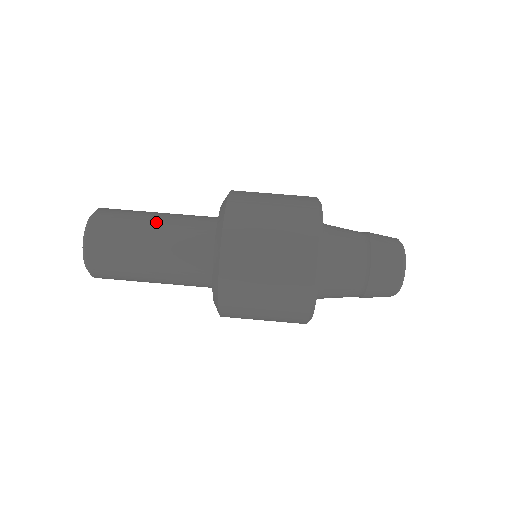
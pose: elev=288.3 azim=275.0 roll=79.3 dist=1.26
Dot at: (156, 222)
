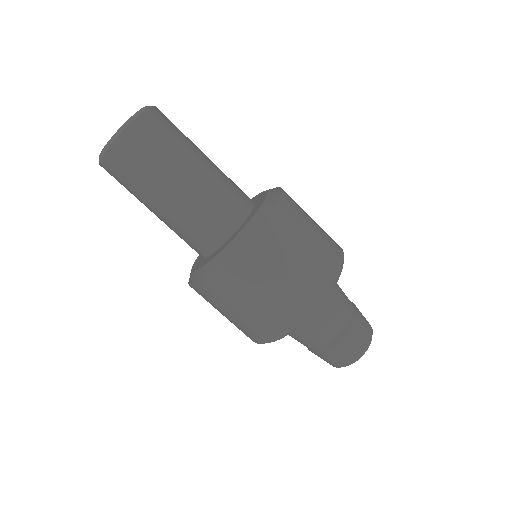
Dot at: (184, 182)
